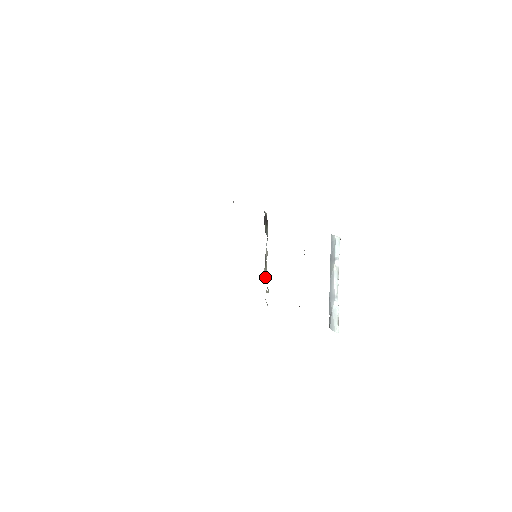
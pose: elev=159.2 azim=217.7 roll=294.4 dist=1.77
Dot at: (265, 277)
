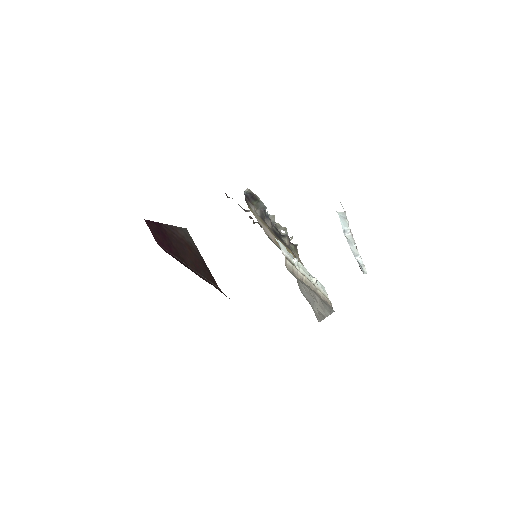
Dot at: (282, 233)
